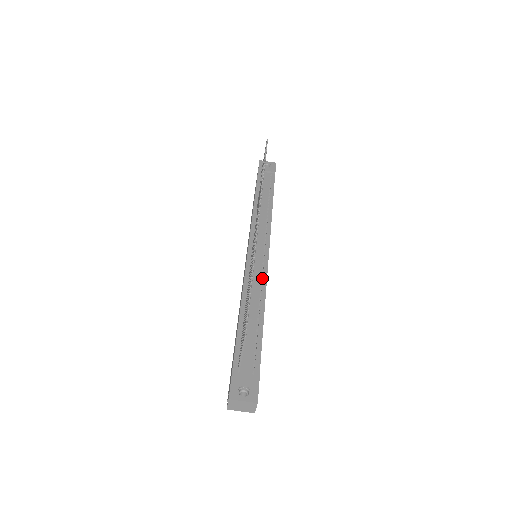
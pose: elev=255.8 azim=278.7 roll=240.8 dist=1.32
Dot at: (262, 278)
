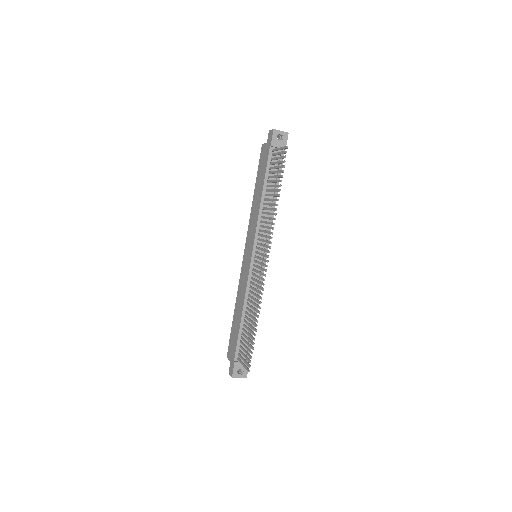
Dot at: (259, 285)
